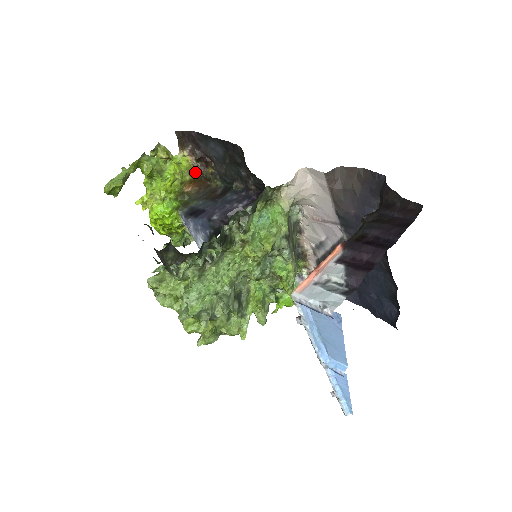
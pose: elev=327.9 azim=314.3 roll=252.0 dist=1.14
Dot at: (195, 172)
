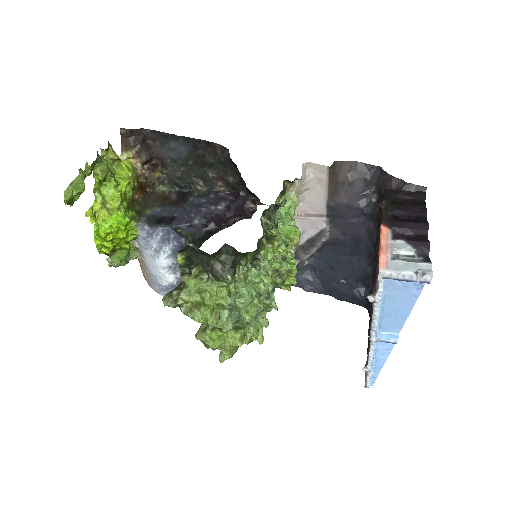
Dot at: (138, 177)
